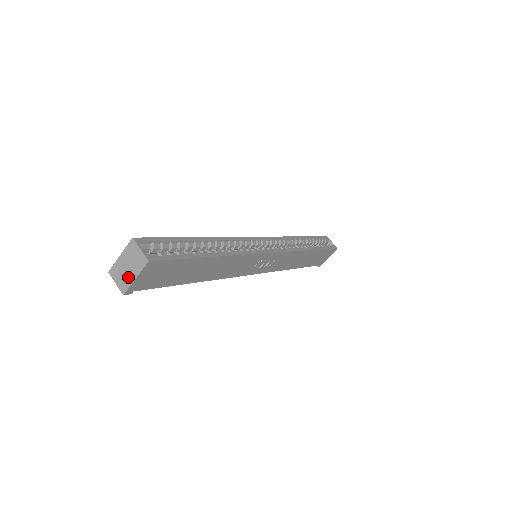
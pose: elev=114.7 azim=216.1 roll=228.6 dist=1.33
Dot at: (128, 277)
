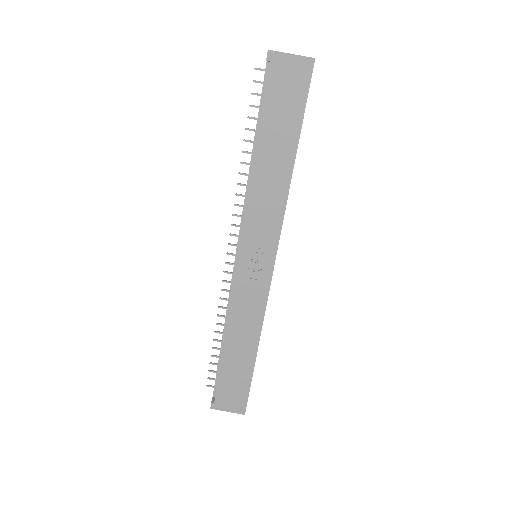
Dot at: (285, 53)
